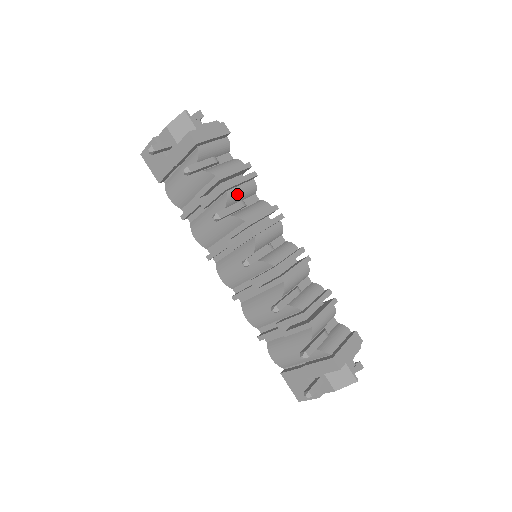
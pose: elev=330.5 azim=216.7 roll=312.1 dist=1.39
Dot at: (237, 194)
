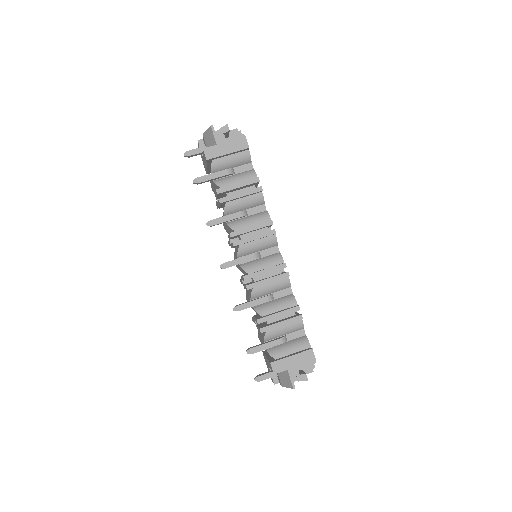
Dot at: (238, 205)
